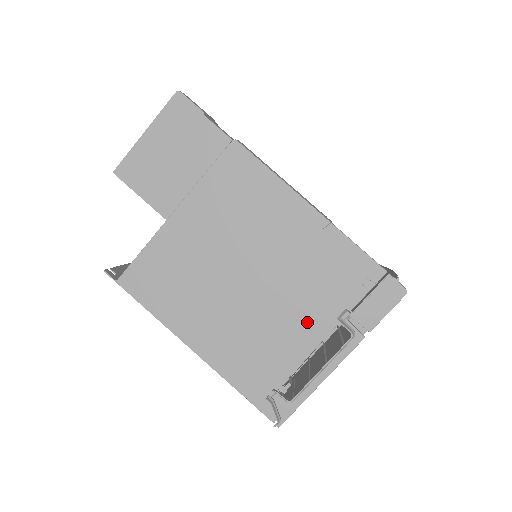
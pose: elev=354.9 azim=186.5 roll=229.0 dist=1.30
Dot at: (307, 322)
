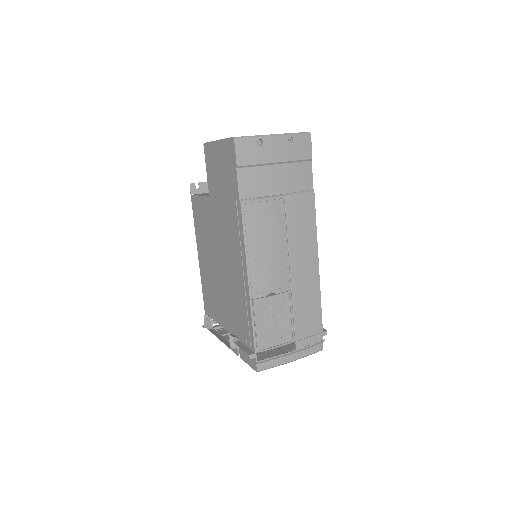
Dot at: (227, 317)
